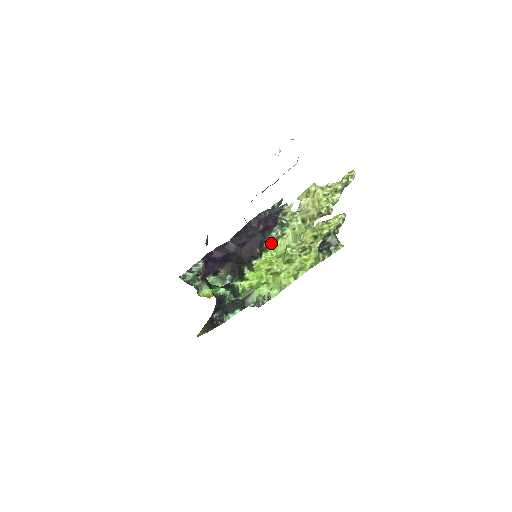
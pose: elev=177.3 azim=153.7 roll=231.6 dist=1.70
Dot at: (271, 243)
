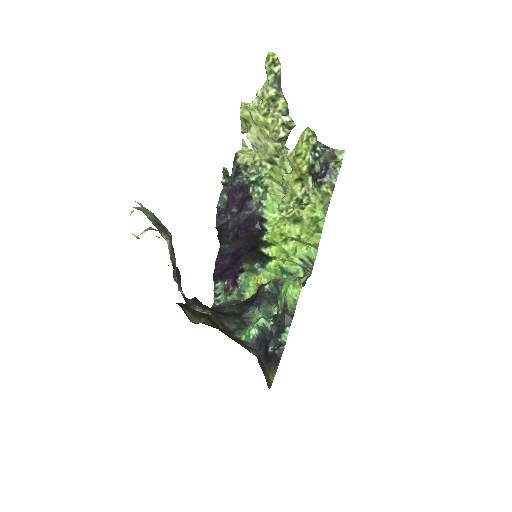
Dot at: (262, 206)
